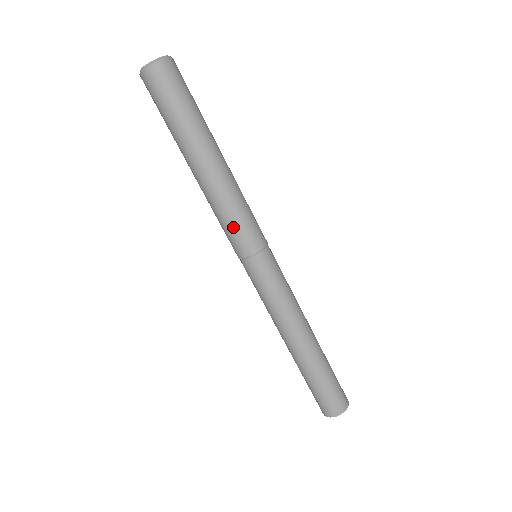
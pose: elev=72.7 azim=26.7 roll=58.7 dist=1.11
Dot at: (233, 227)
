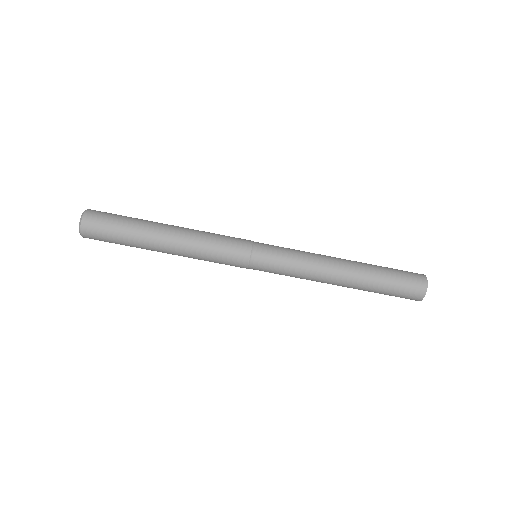
Dot at: (220, 256)
